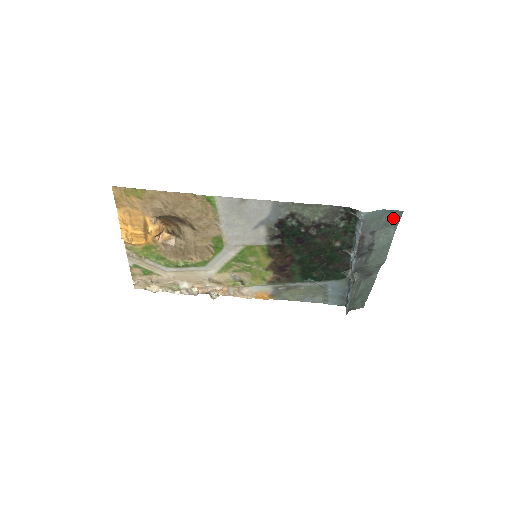
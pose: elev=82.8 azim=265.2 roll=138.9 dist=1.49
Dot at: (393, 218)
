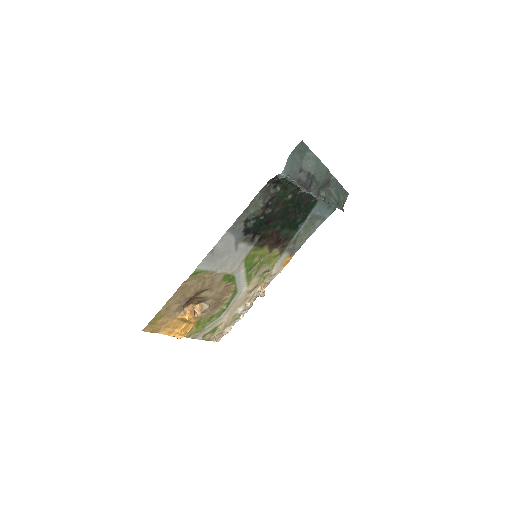
Dot at: (301, 150)
